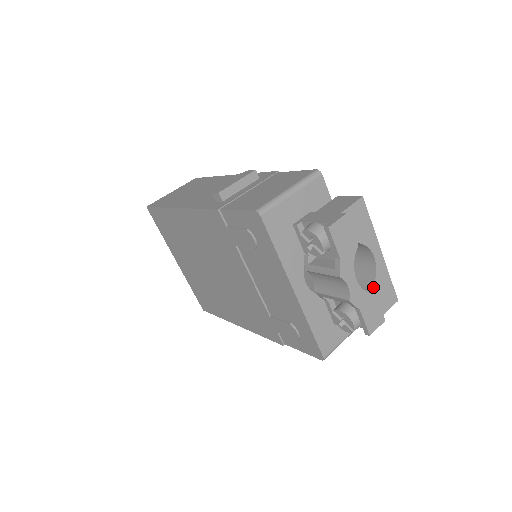
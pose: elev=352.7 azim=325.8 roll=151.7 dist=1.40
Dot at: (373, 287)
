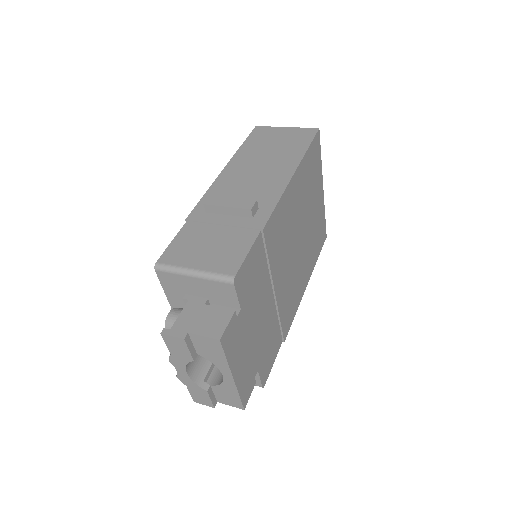
Dot at: (216, 386)
